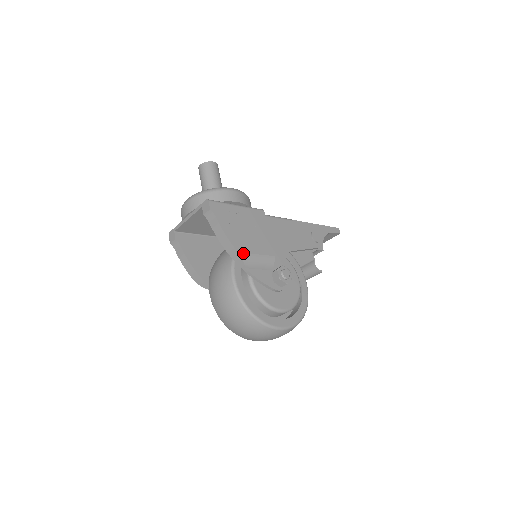
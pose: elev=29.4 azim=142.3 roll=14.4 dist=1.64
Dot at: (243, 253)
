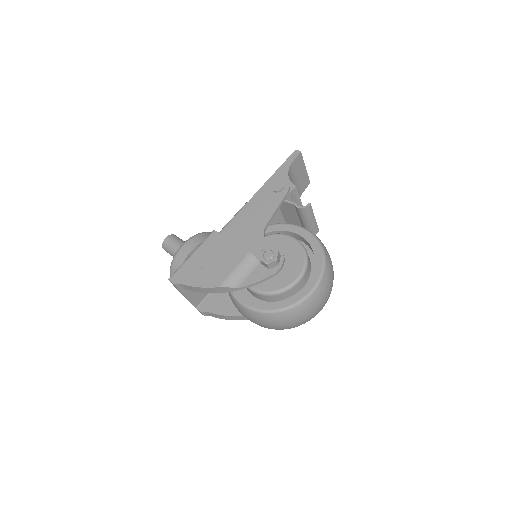
Dot at: (222, 283)
